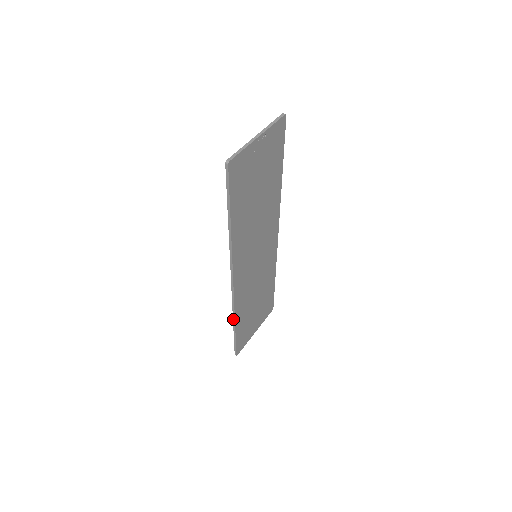
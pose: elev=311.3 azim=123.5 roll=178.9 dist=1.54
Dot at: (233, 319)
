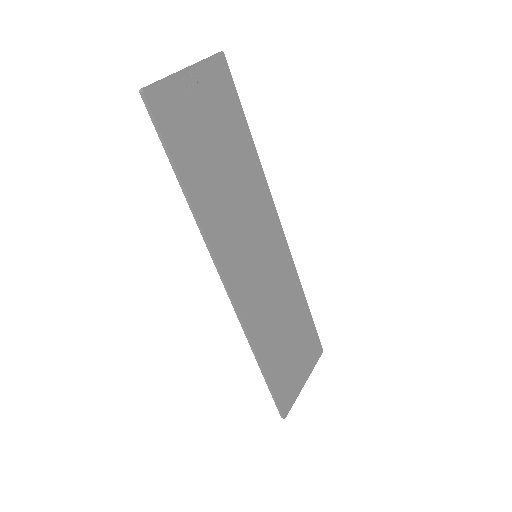
Dot at: occluded
